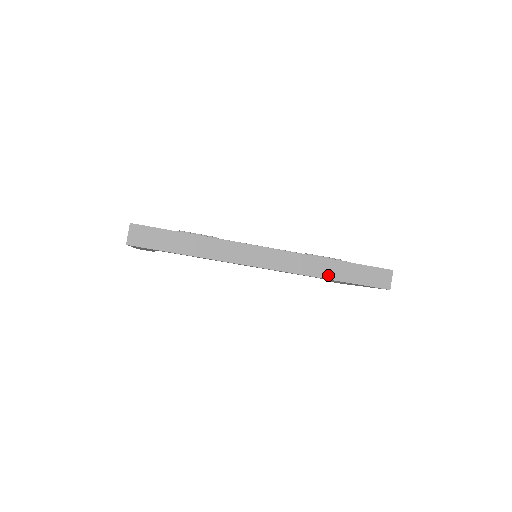
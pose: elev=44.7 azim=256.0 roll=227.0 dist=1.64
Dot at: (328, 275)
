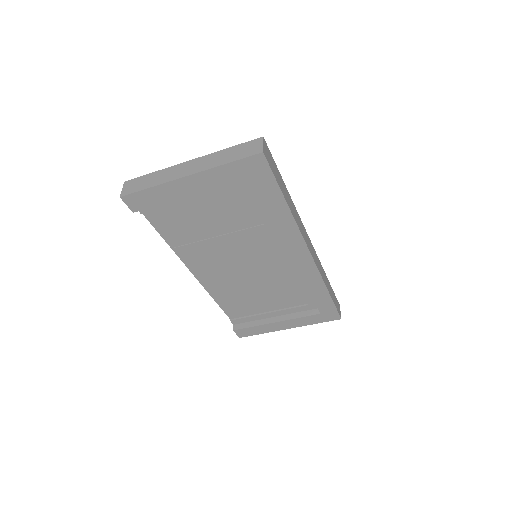
Dot at: (327, 285)
